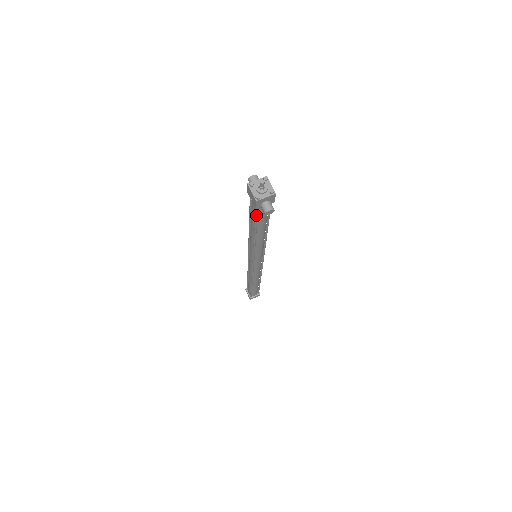
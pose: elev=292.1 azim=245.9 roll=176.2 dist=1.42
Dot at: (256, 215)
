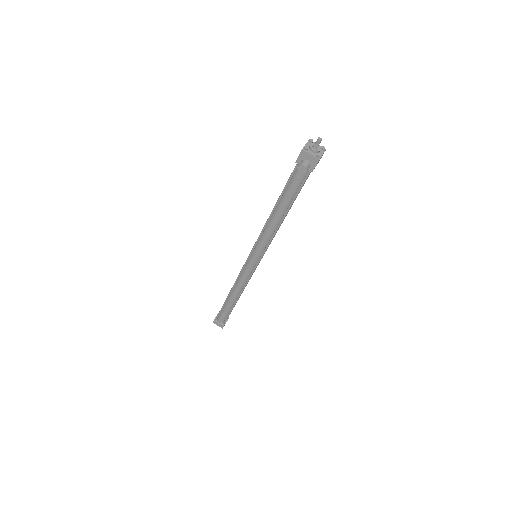
Dot at: (291, 175)
